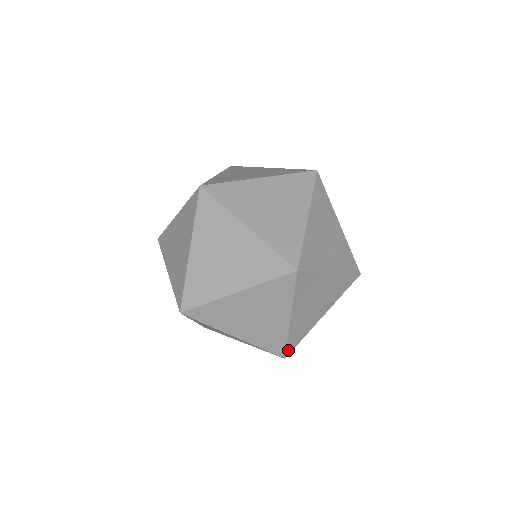
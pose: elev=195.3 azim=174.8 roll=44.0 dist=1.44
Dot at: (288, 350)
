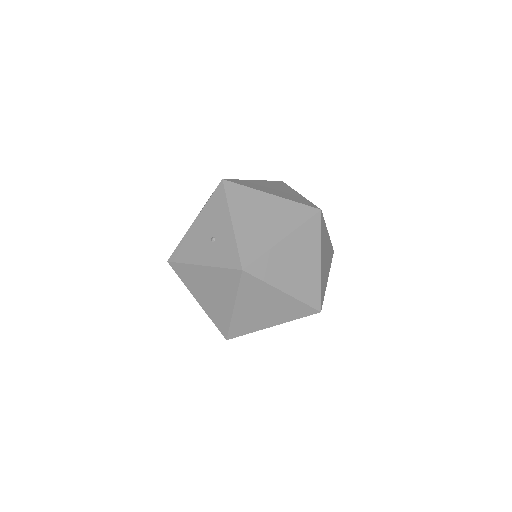
Dot at: occluded
